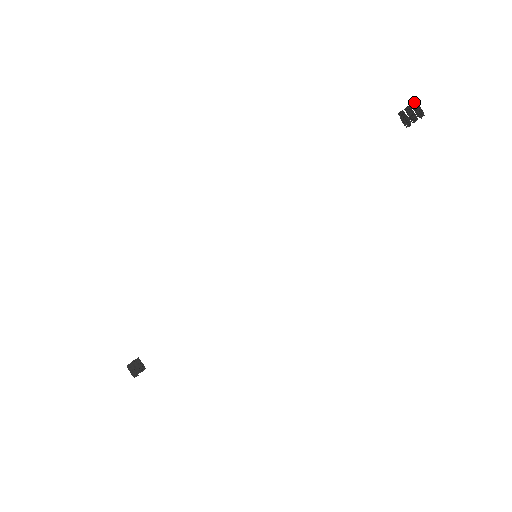
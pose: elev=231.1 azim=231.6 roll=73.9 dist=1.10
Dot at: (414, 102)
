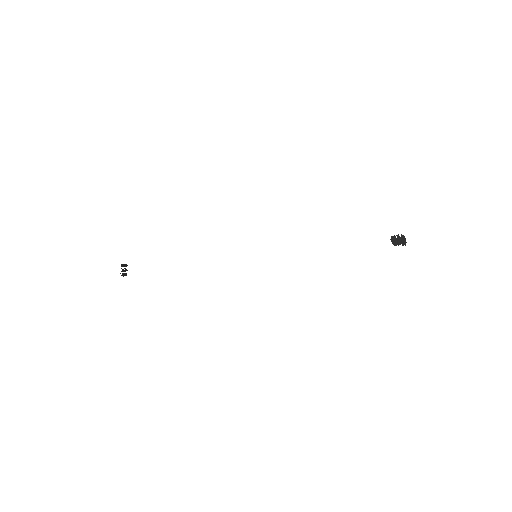
Dot at: (406, 242)
